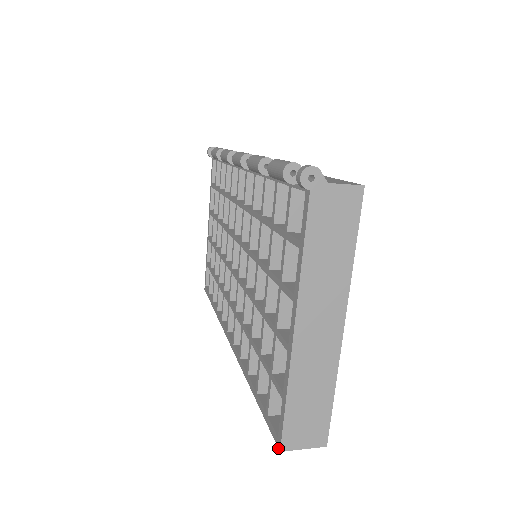
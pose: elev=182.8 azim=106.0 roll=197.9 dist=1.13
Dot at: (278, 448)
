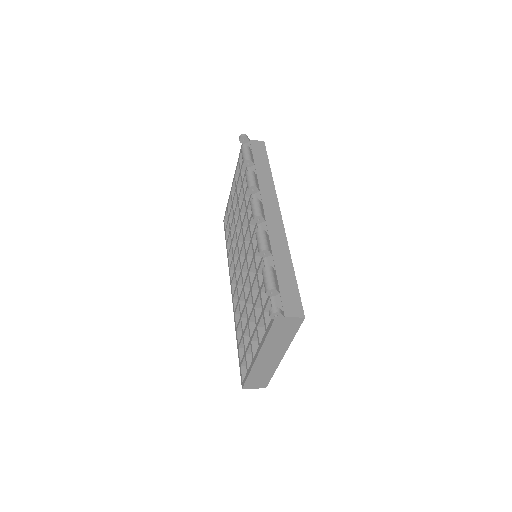
Dot at: (242, 386)
